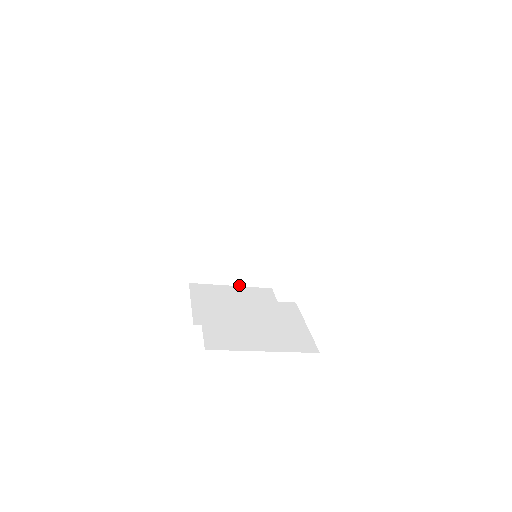
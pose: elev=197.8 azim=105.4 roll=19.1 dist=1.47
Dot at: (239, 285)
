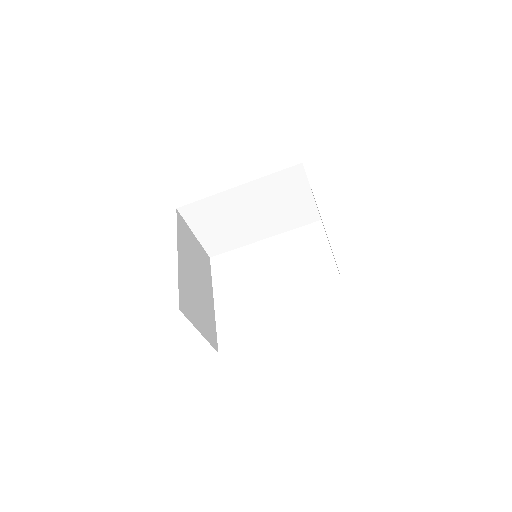
Dot at: (203, 336)
